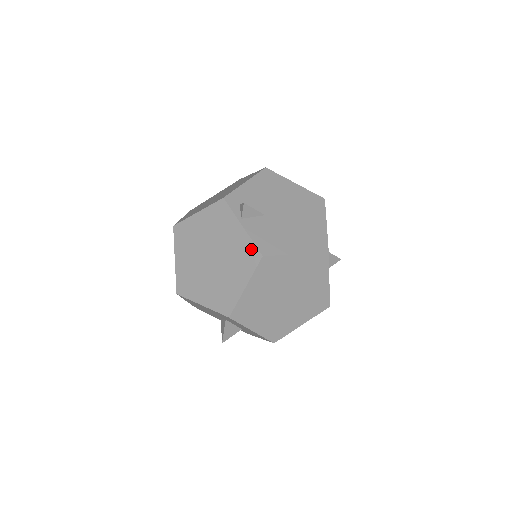
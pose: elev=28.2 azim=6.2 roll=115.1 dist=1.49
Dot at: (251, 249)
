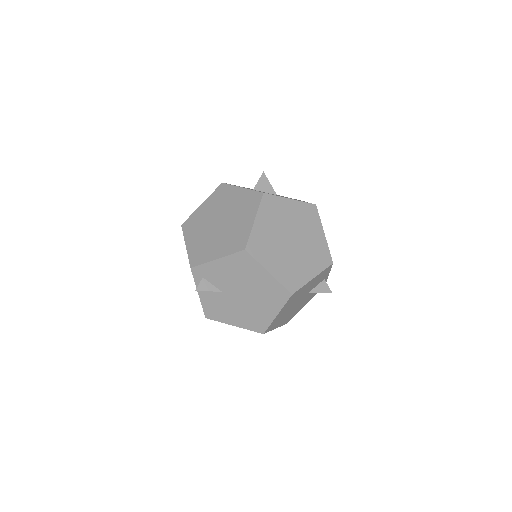
Dot at: (202, 307)
